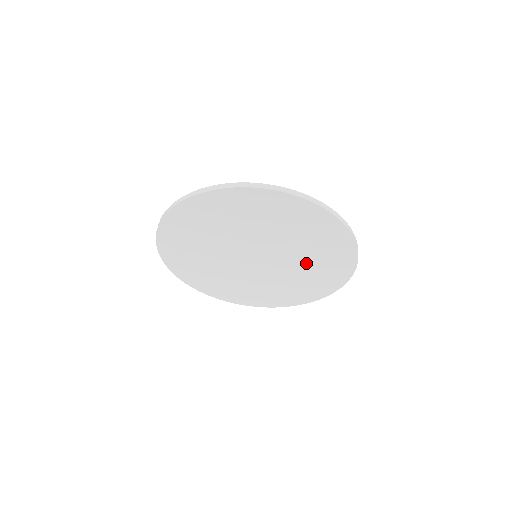
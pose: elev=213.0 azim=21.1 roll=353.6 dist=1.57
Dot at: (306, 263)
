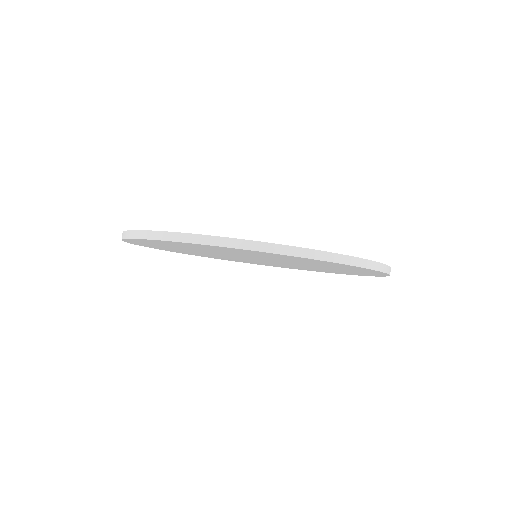
Dot at: occluded
